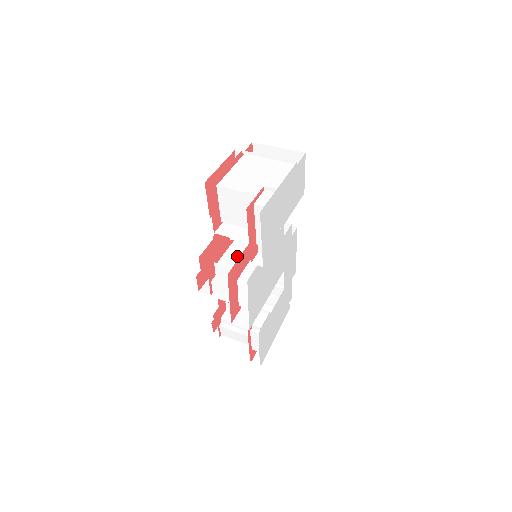
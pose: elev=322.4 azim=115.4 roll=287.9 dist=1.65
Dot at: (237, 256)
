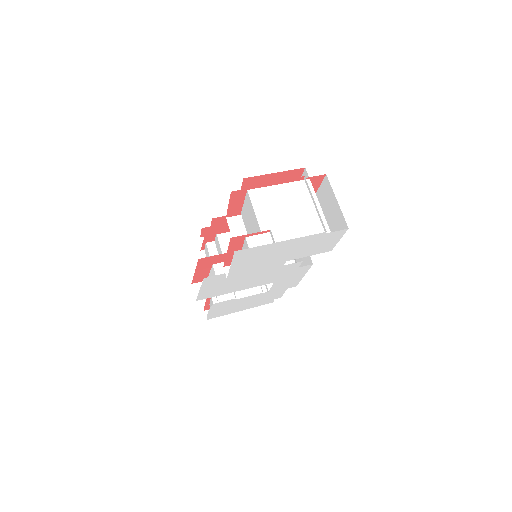
Dot at: occluded
